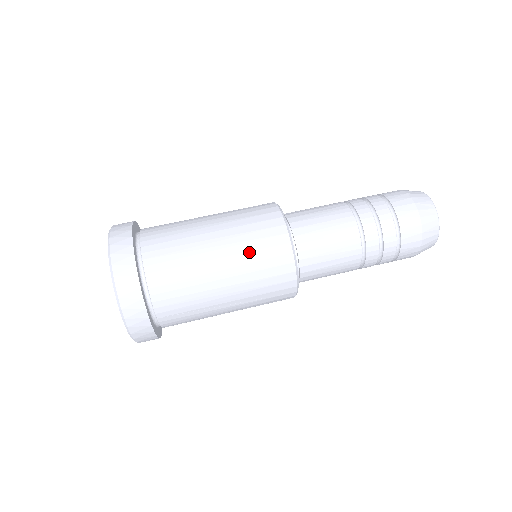
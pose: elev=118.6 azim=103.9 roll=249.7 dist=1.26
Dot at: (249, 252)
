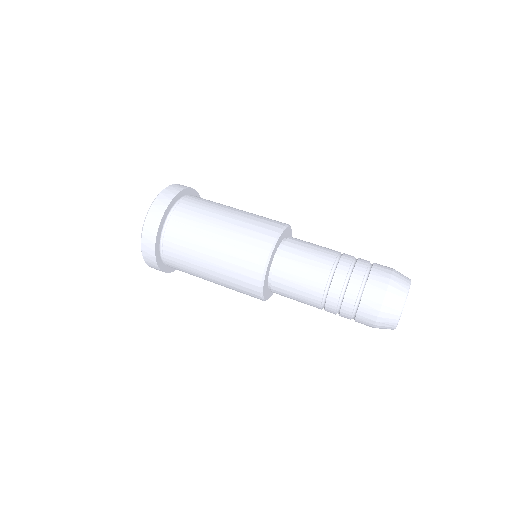
Dot at: (255, 217)
